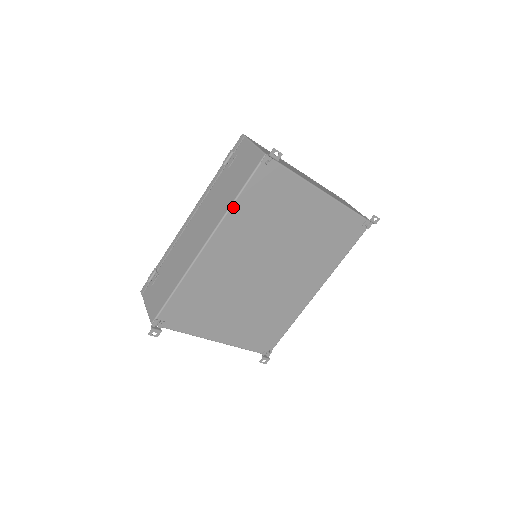
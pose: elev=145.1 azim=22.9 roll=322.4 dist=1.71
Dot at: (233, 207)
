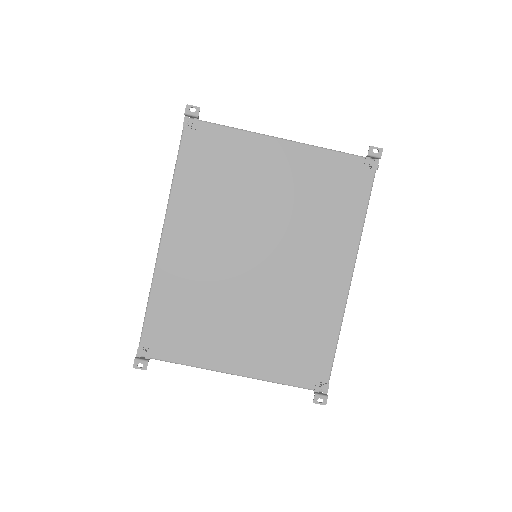
Dot at: (175, 185)
